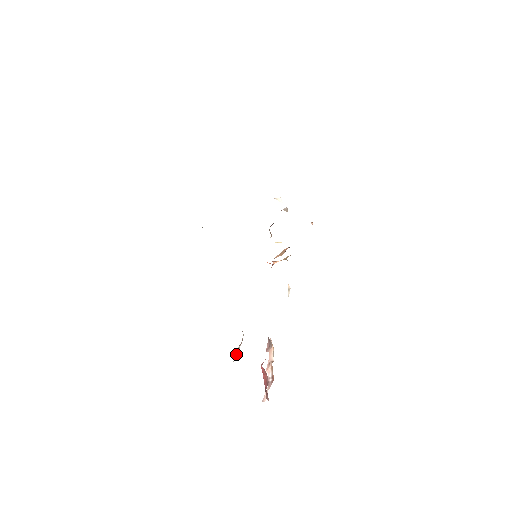
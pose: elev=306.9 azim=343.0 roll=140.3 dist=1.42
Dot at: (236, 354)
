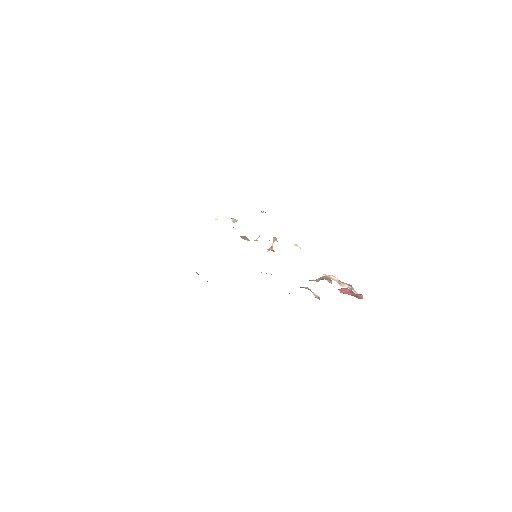
Dot at: (317, 298)
